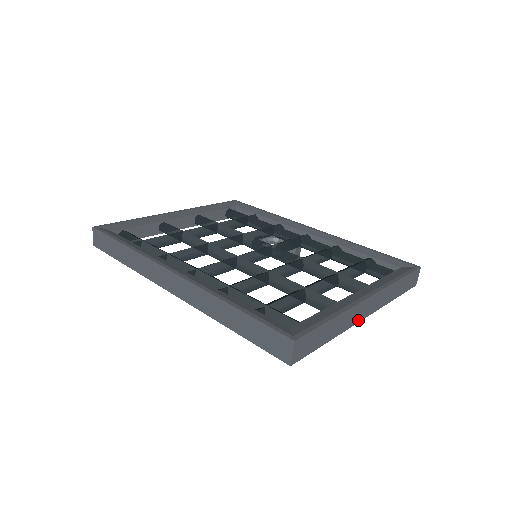
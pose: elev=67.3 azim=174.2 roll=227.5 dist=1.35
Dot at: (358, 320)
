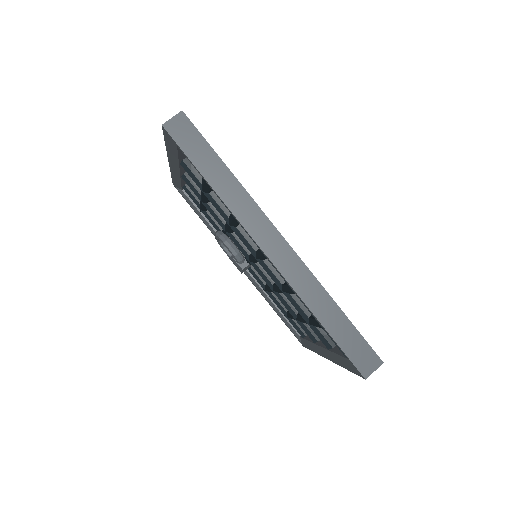
Dot at: occluded
